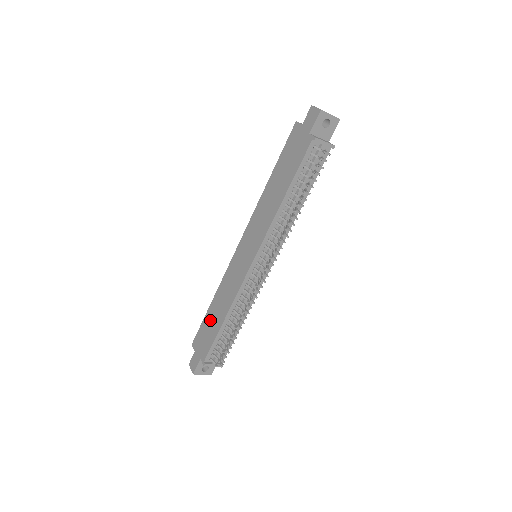
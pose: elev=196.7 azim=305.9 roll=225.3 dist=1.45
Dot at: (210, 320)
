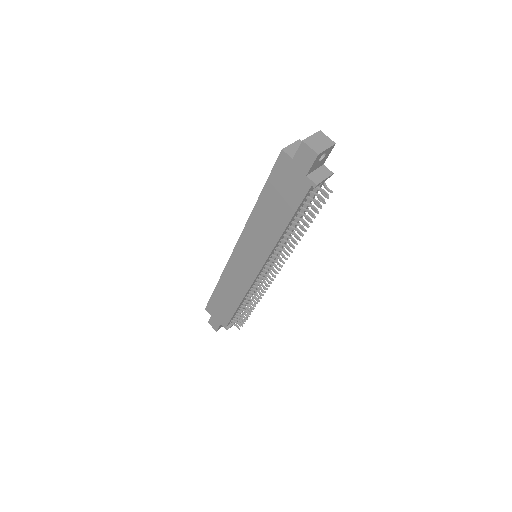
Dot at: (221, 299)
